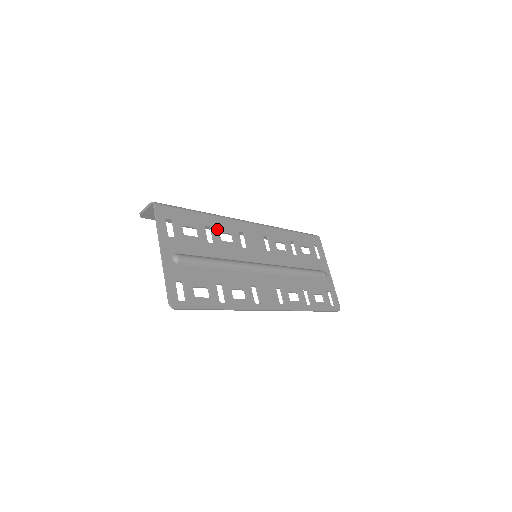
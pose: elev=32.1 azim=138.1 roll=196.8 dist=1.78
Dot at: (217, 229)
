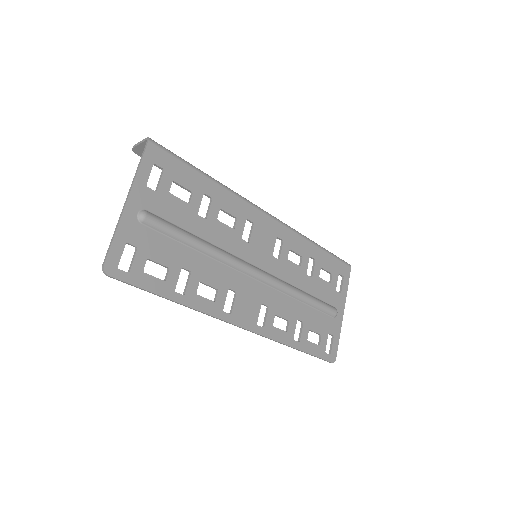
Dot at: (219, 204)
